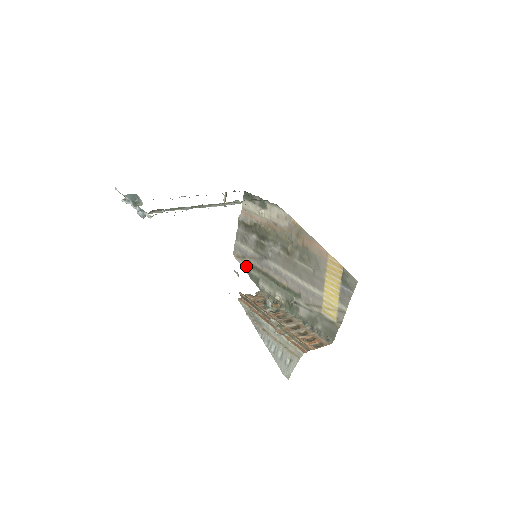
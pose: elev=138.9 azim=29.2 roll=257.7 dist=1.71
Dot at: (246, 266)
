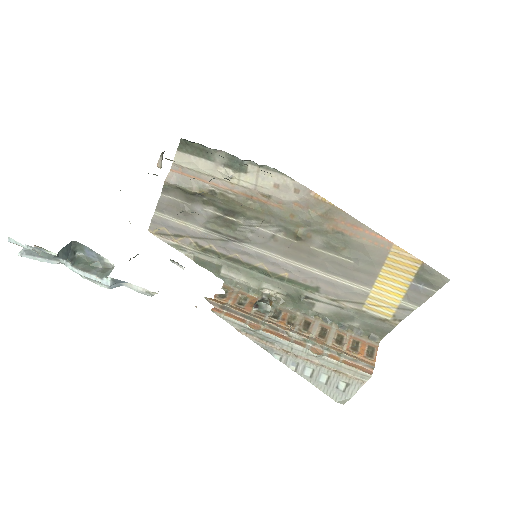
Dot at: (186, 248)
